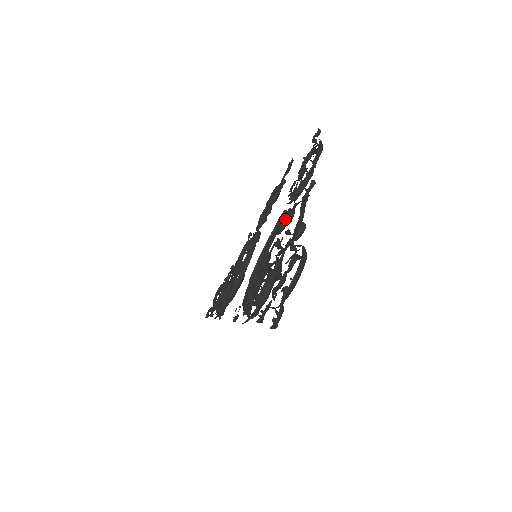
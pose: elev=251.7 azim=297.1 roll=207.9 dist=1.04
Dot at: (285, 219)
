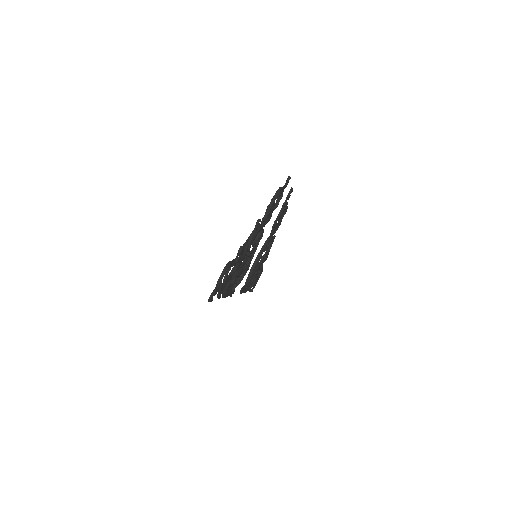
Dot at: (255, 238)
